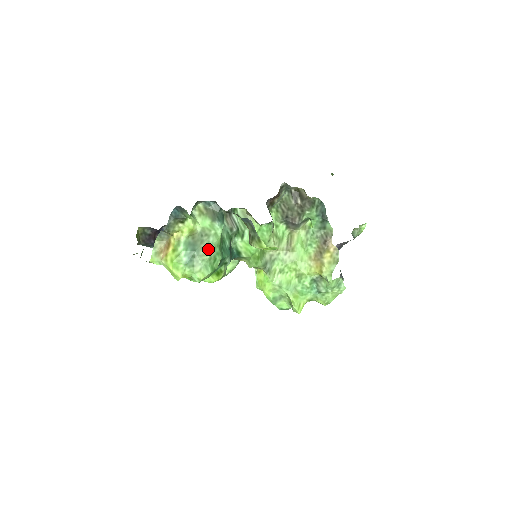
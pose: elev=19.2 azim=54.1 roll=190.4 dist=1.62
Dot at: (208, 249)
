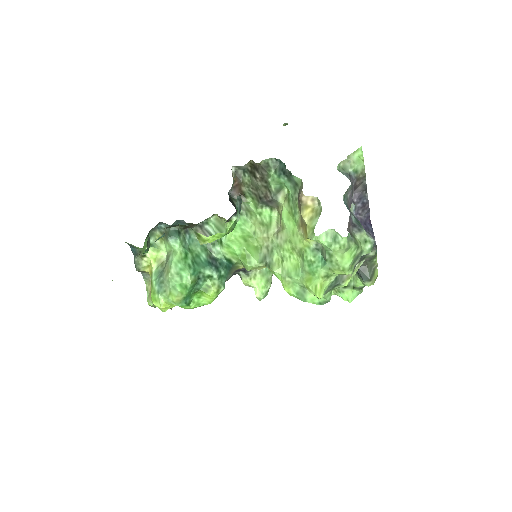
Dot at: (168, 269)
